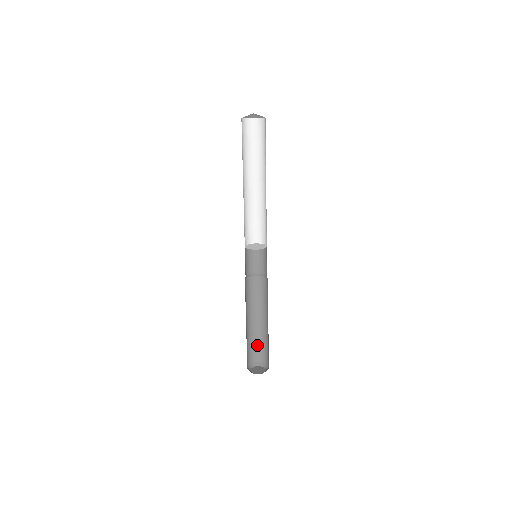
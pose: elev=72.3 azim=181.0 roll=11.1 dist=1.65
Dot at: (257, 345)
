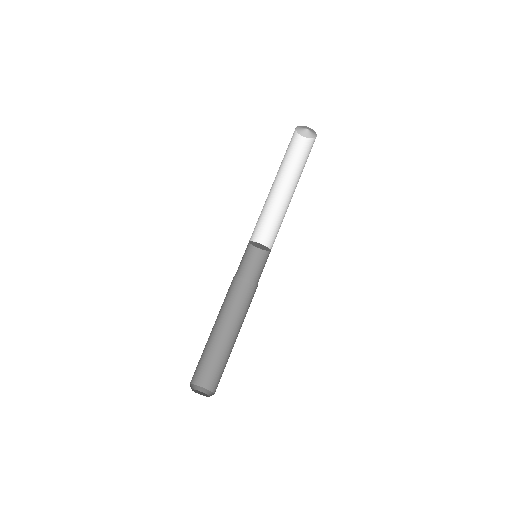
Dot at: (207, 363)
